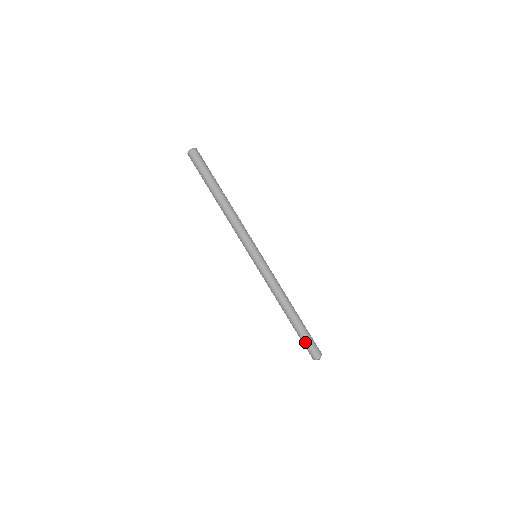
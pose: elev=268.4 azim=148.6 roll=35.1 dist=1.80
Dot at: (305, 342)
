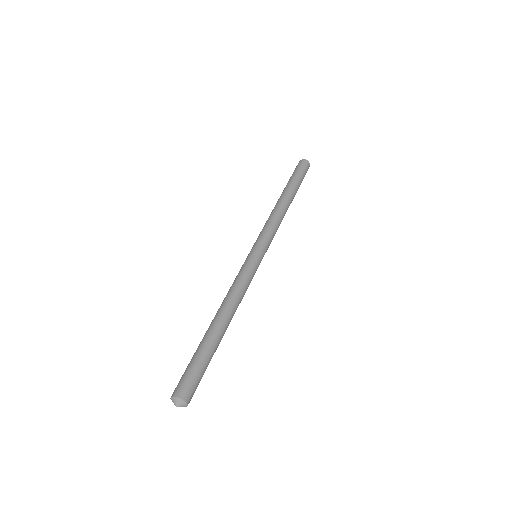
Dot at: (188, 367)
